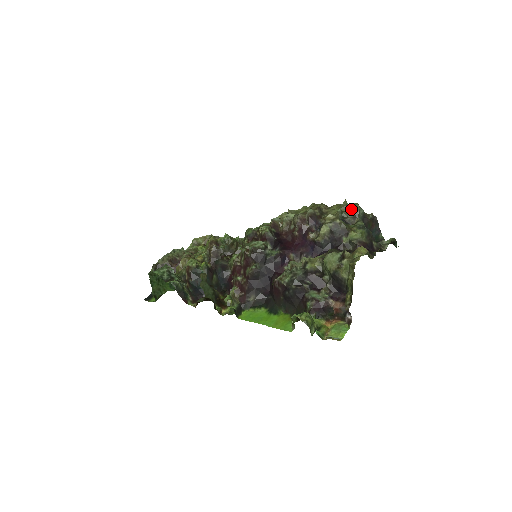
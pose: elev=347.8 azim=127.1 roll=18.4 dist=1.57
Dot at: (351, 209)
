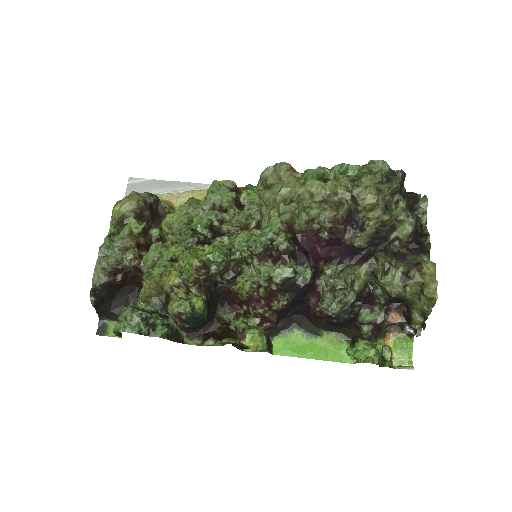
Dot at: (391, 187)
